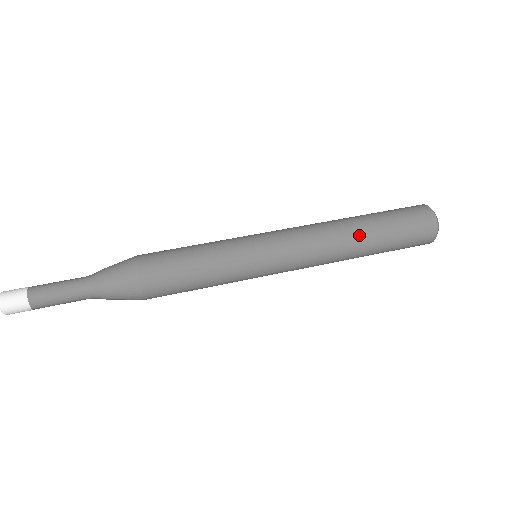
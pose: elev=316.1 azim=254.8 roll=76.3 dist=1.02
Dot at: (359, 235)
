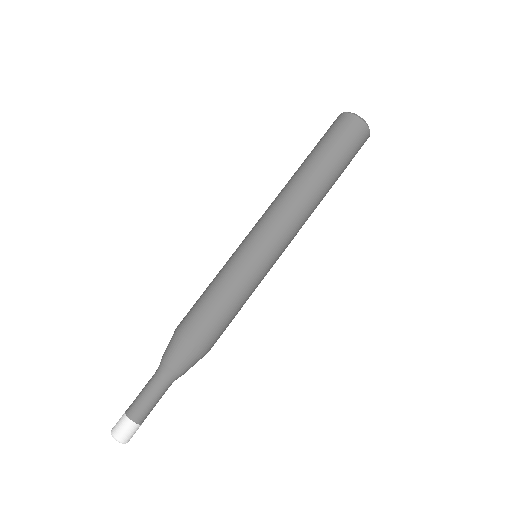
Dot at: (309, 176)
